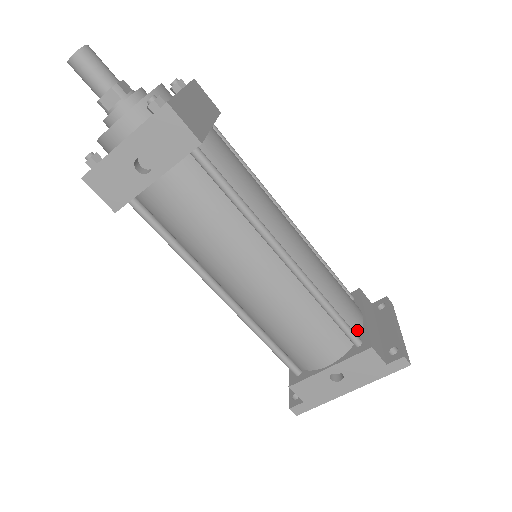
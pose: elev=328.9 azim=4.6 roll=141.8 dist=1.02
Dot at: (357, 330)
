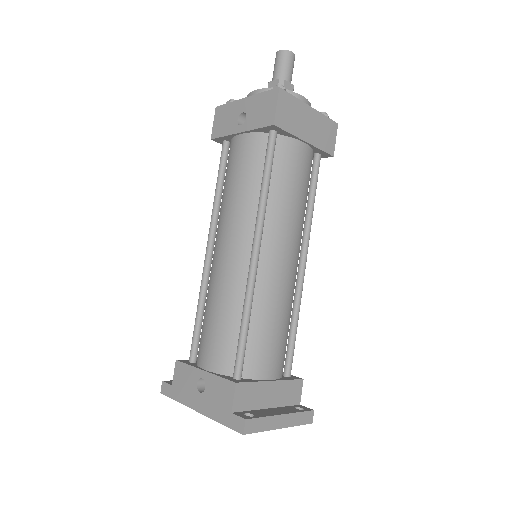
Dot at: (250, 373)
